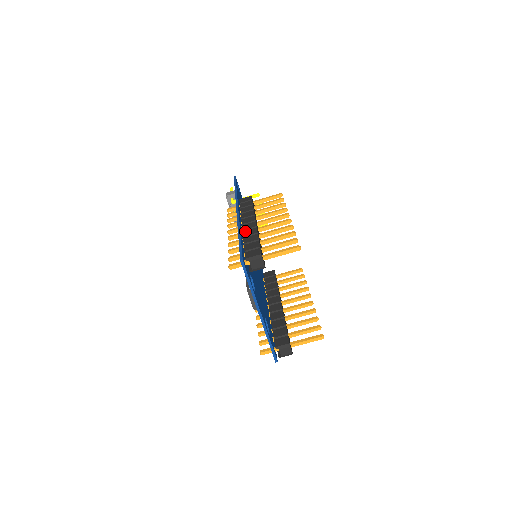
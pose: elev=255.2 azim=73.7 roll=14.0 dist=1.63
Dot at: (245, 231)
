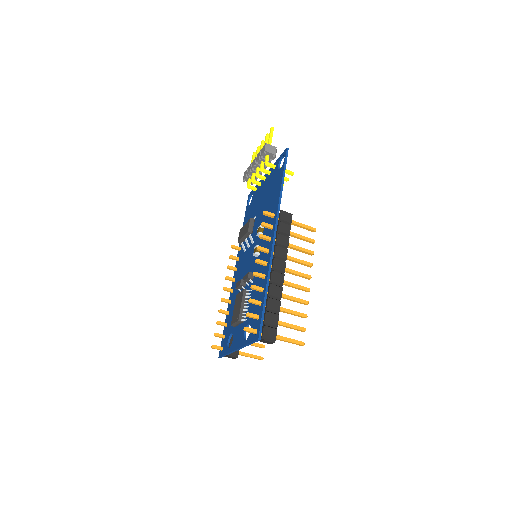
Dot at: (272, 286)
